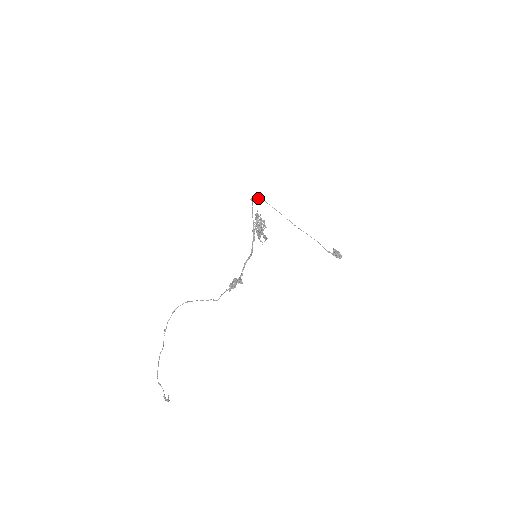
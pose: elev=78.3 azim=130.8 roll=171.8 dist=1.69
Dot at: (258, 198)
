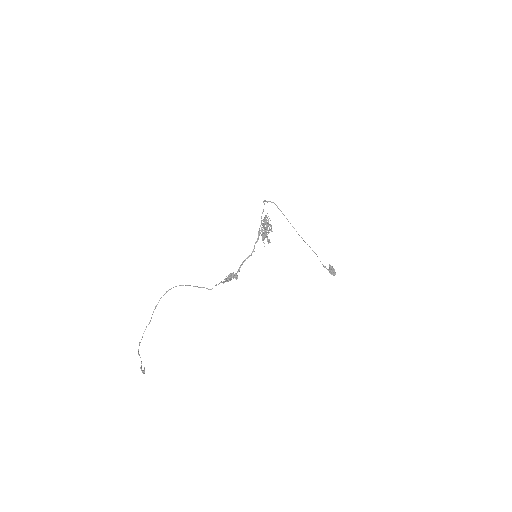
Dot at: occluded
